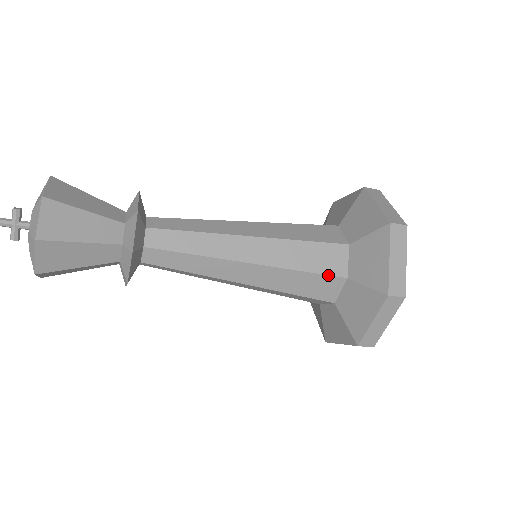
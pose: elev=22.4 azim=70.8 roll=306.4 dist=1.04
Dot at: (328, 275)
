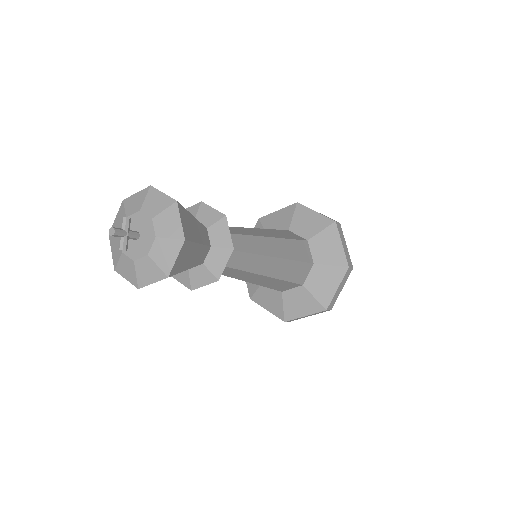
Dot at: (306, 262)
